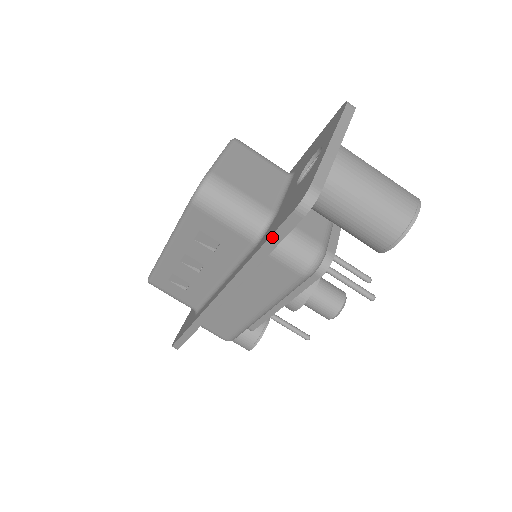
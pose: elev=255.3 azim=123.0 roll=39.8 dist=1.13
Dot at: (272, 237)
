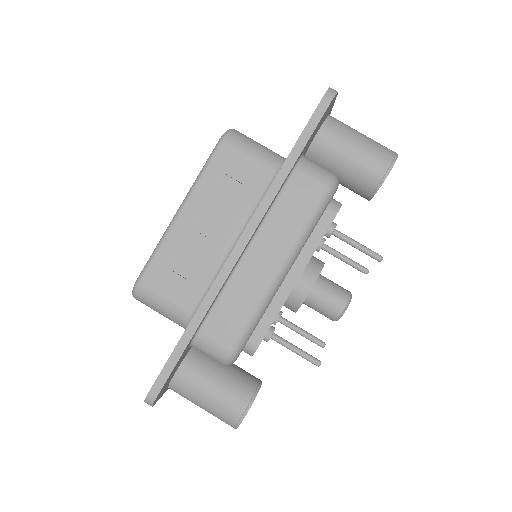
Dot at: (304, 131)
